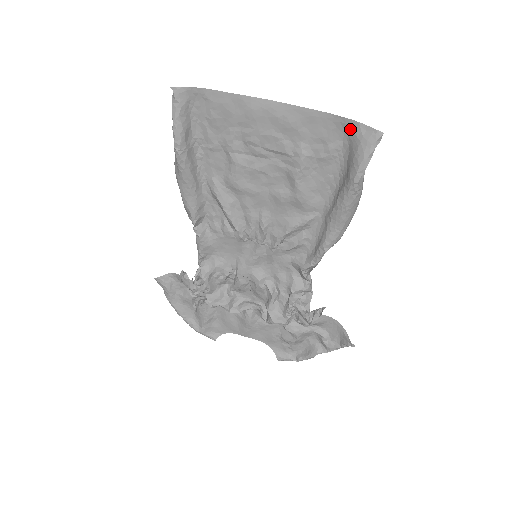
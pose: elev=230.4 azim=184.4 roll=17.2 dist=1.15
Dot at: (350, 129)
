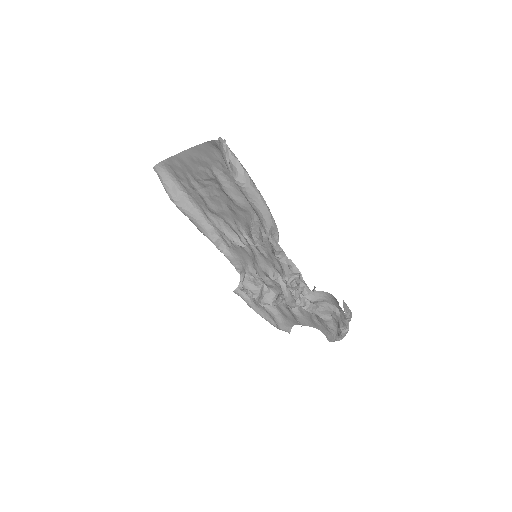
Dot at: (217, 146)
